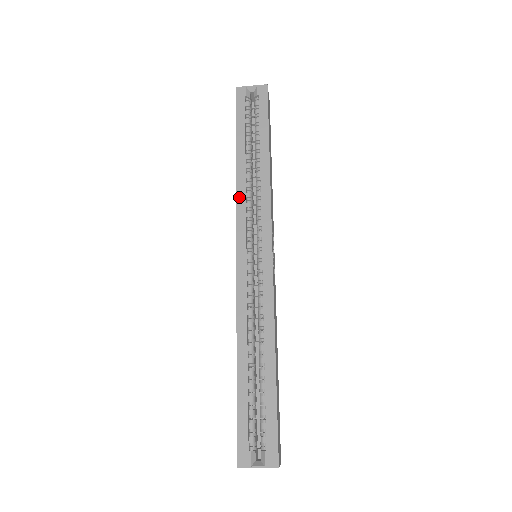
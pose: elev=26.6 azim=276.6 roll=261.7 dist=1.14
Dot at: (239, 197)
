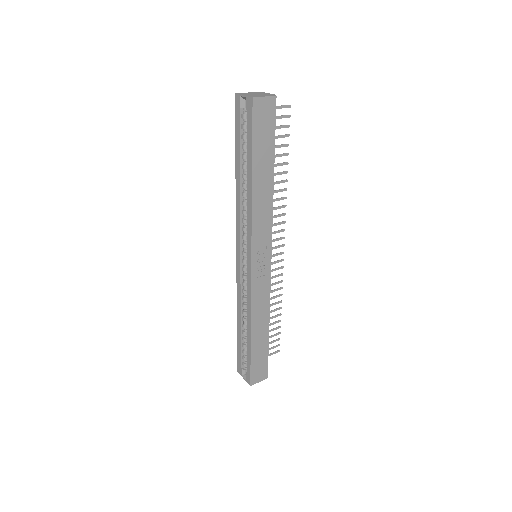
Dot at: (237, 213)
